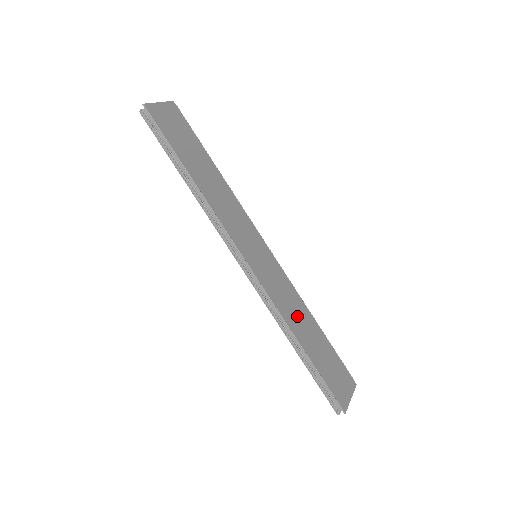
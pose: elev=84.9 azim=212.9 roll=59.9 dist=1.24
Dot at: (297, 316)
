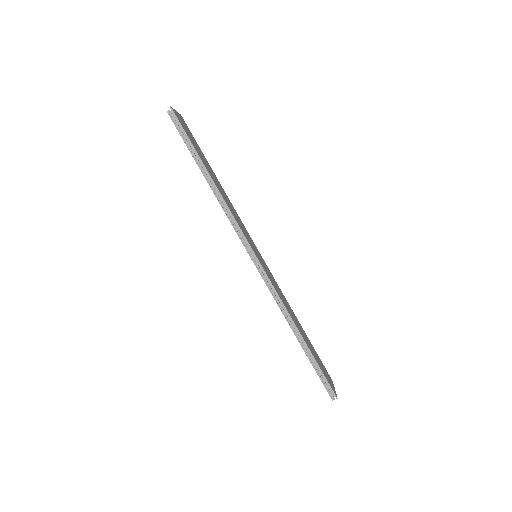
Dot at: (291, 312)
